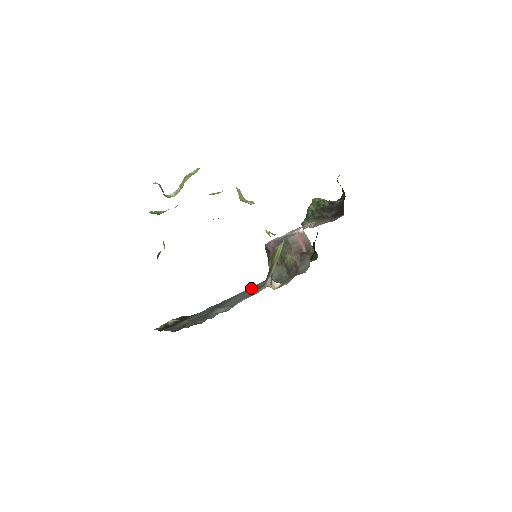
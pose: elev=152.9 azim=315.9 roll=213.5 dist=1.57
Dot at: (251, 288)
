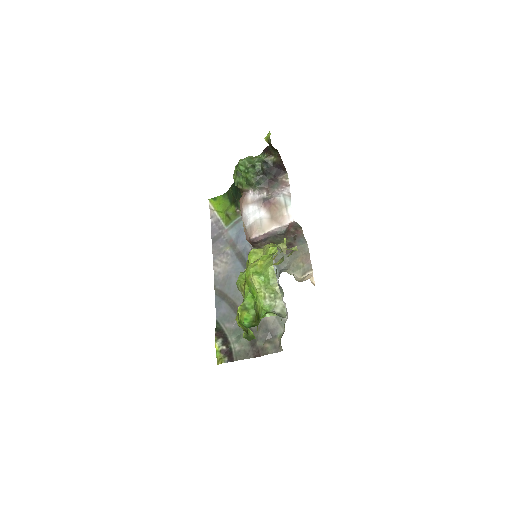
Dot at: (220, 261)
